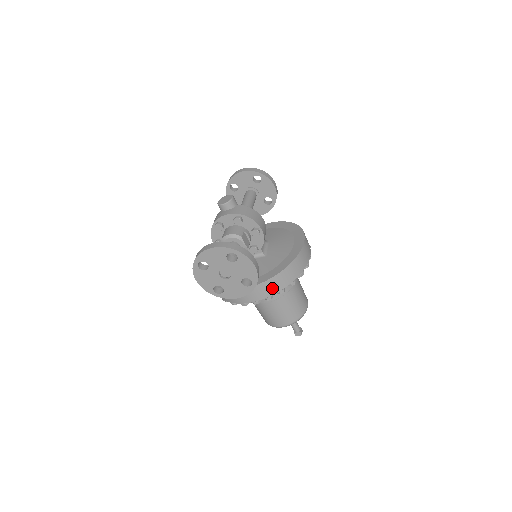
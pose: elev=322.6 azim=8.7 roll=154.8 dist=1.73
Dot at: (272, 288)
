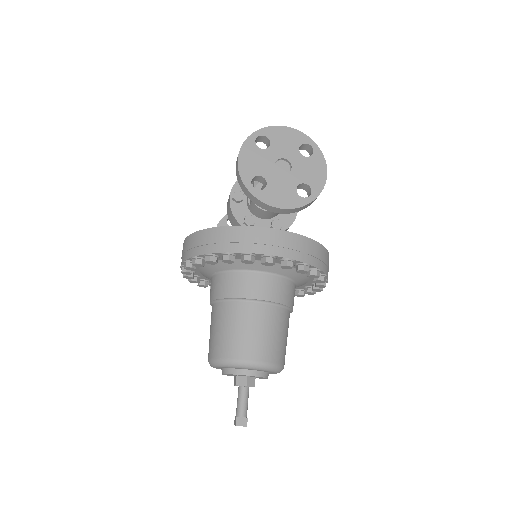
Dot at: (301, 251)
